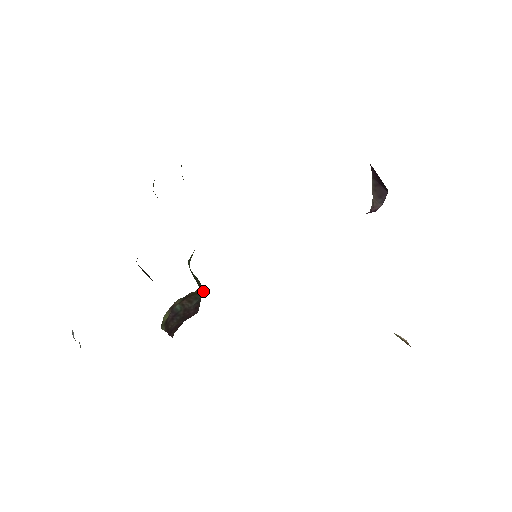
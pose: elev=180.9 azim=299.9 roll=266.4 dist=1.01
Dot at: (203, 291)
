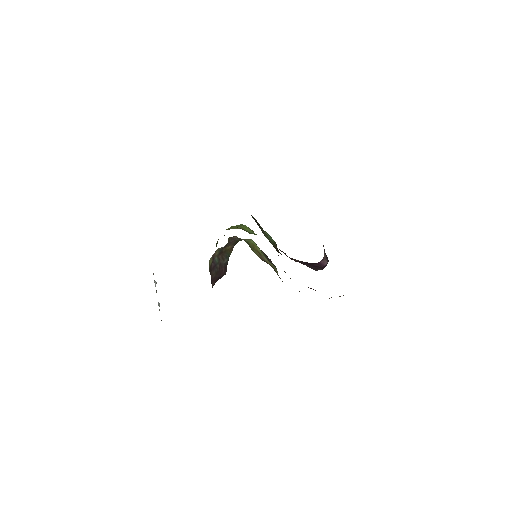
Dot at: (231, 252)
